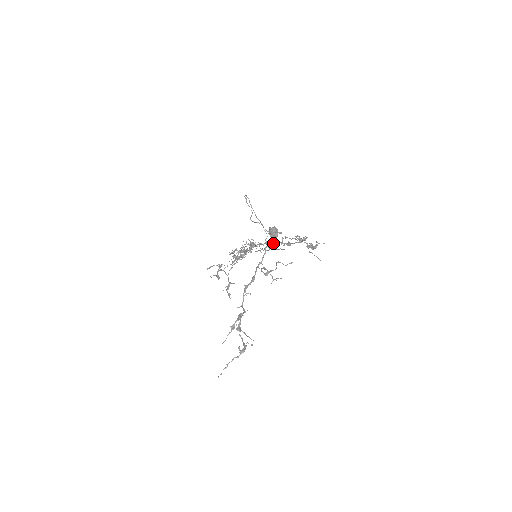
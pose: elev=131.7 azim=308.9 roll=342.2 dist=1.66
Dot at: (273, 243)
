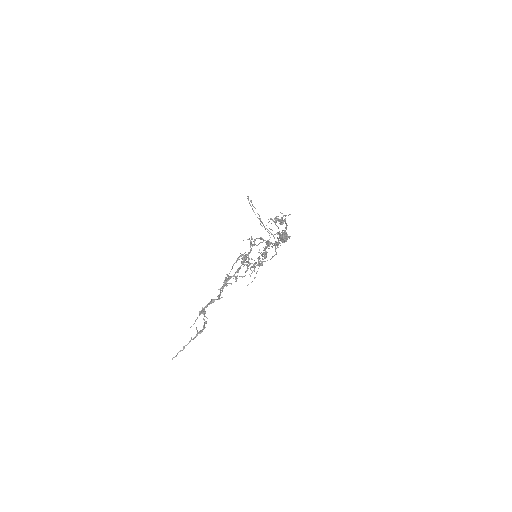
Dot at: occluded
